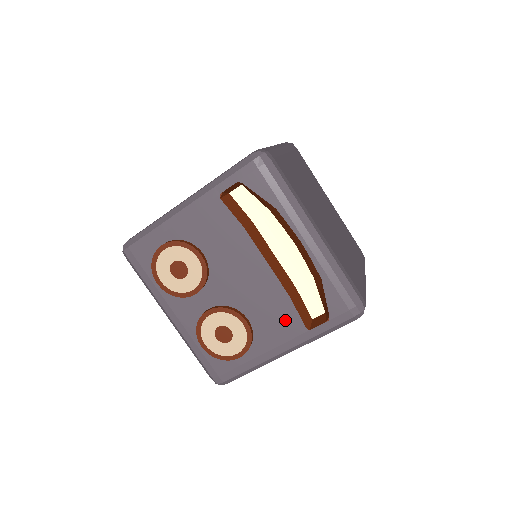
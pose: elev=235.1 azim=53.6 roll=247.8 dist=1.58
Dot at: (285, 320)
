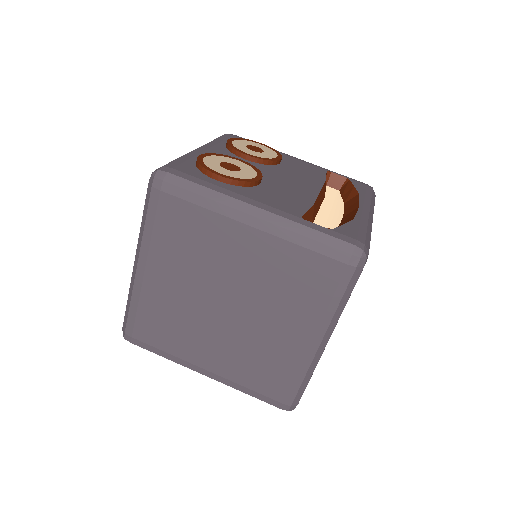
Dot at: (290, 204)
